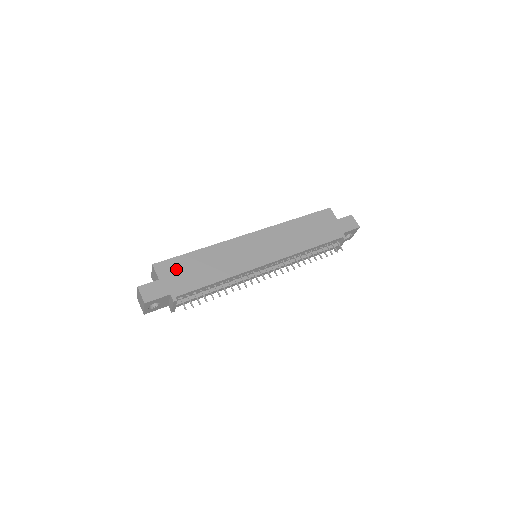
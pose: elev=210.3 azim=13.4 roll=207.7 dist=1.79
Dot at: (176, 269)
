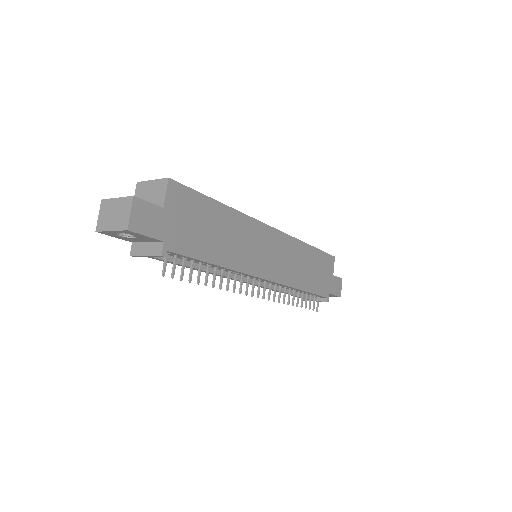
Dot at: (189, 210)
